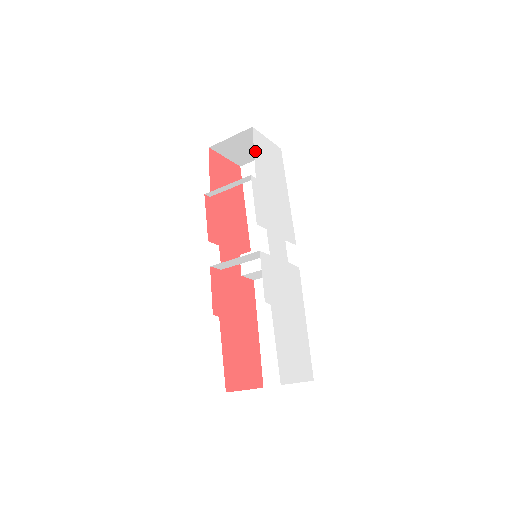
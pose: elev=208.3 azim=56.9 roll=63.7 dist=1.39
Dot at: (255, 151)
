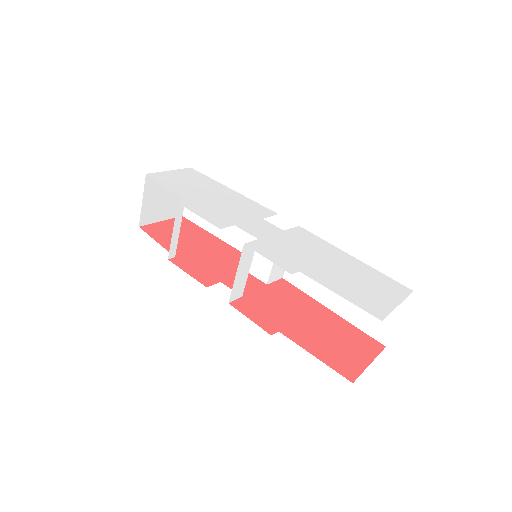
Dot at: (165, 186)
